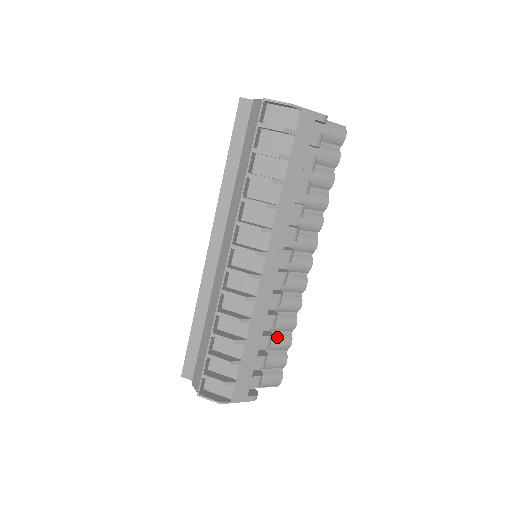
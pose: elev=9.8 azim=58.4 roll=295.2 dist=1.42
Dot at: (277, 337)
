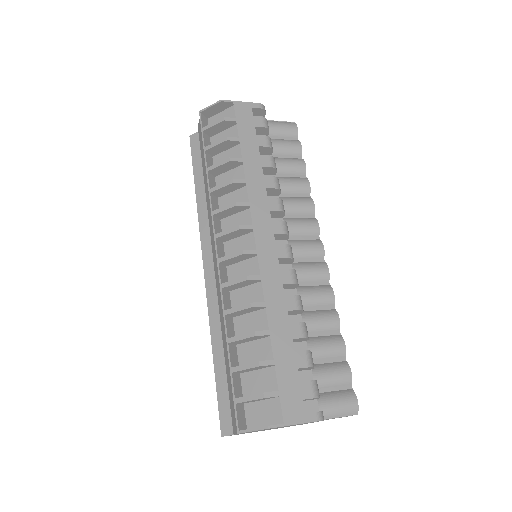
Dot at: (321, 339)
